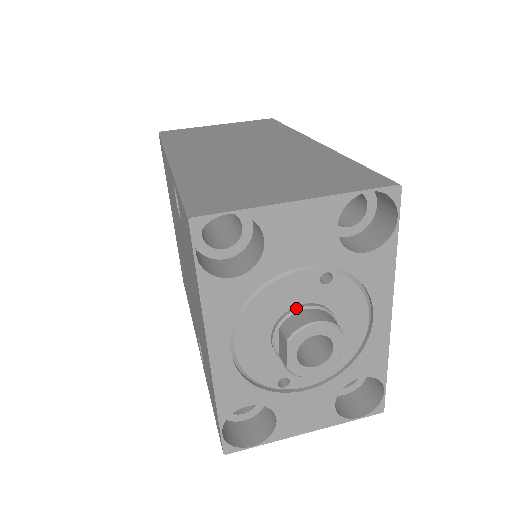
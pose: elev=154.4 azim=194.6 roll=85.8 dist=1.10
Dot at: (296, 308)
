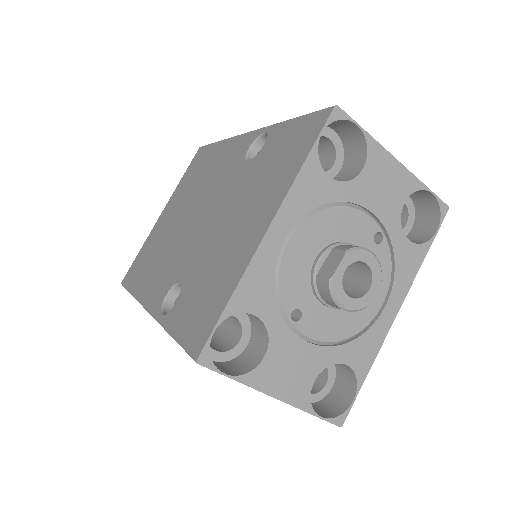
Dot at: (350, 243)
